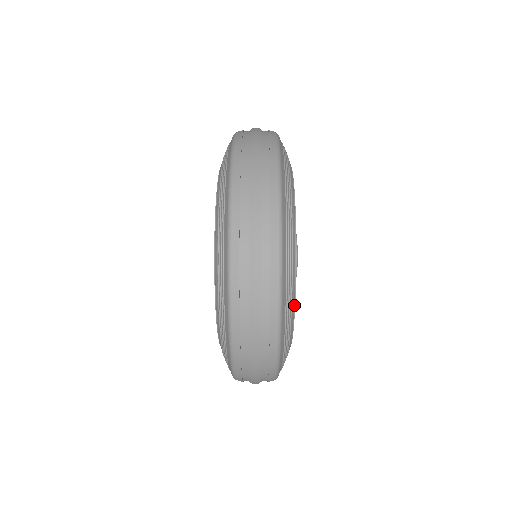
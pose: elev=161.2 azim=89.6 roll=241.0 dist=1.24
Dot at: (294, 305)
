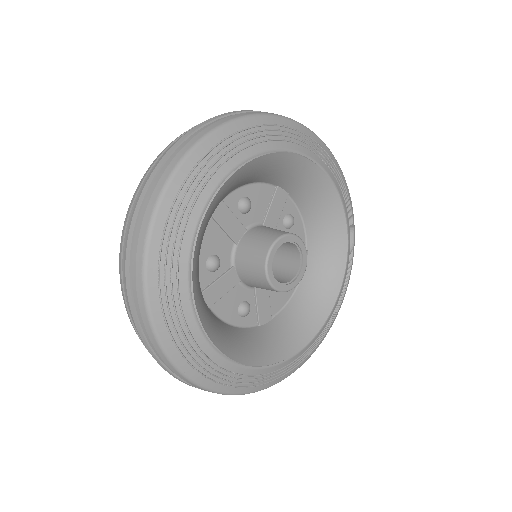
Dot at: (209, 204)
